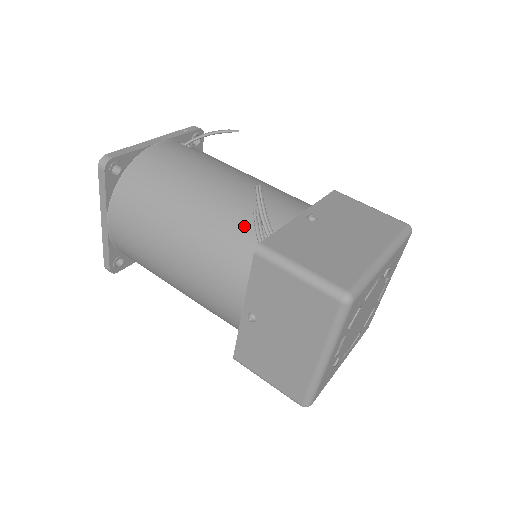
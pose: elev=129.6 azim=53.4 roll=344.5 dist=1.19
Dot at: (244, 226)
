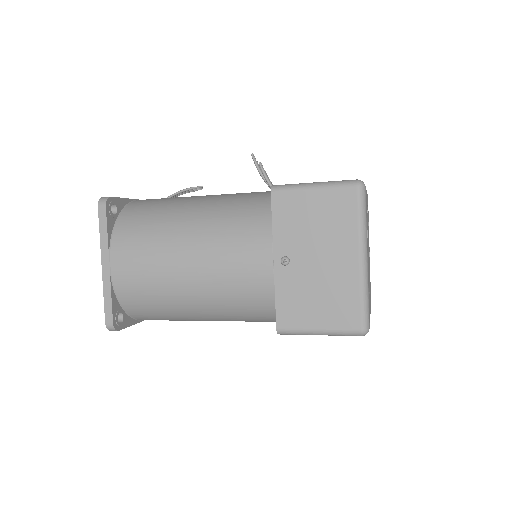
Dot at: (247, 202)
